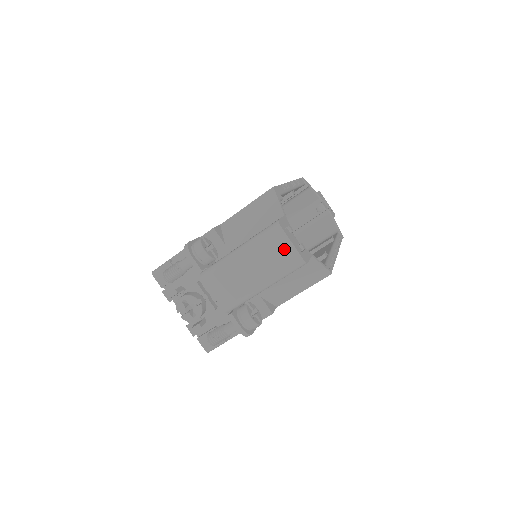
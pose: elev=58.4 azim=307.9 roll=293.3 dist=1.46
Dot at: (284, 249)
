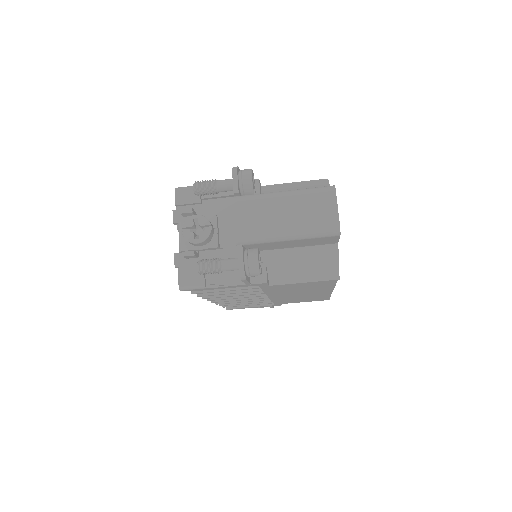
Dot at: (328, 210)
